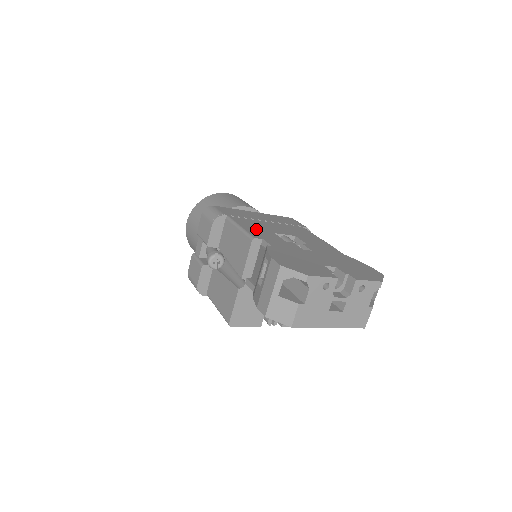
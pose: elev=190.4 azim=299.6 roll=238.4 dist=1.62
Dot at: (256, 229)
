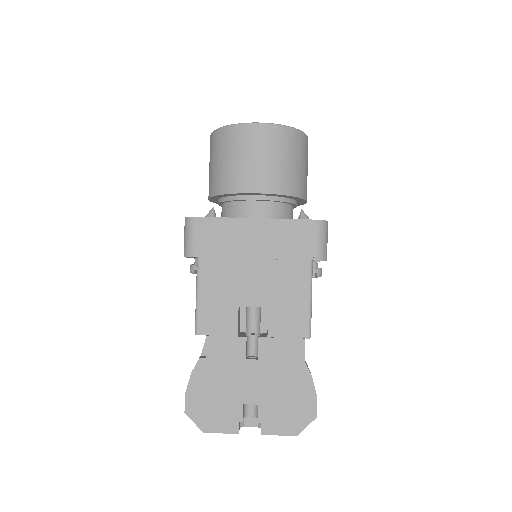
Dot at: (216, 300)
